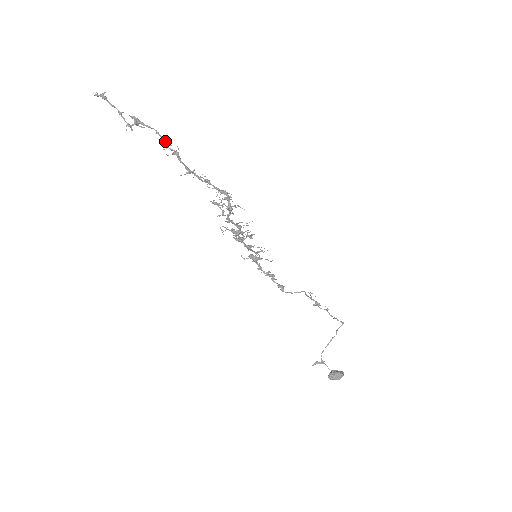
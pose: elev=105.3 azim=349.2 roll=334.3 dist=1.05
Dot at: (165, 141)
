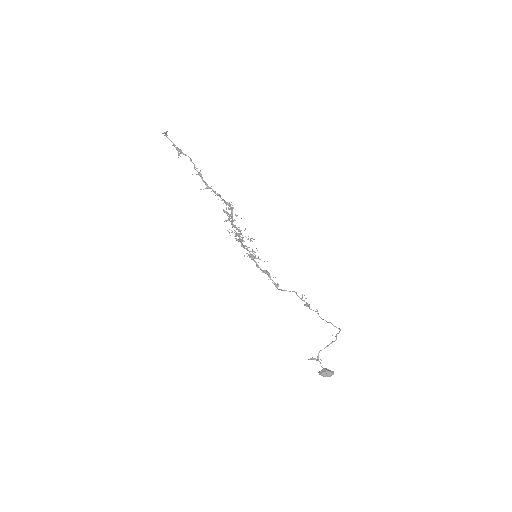
Dot at: (194, 165)
